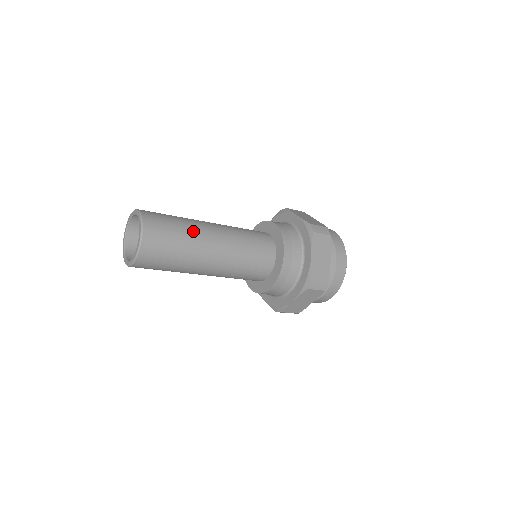
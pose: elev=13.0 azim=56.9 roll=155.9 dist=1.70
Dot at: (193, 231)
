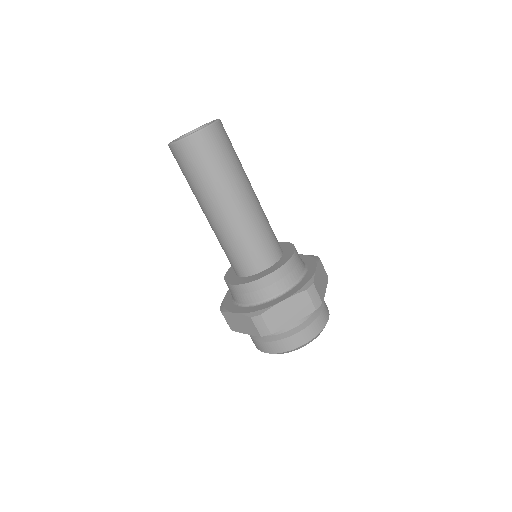
Dot at: occluded
